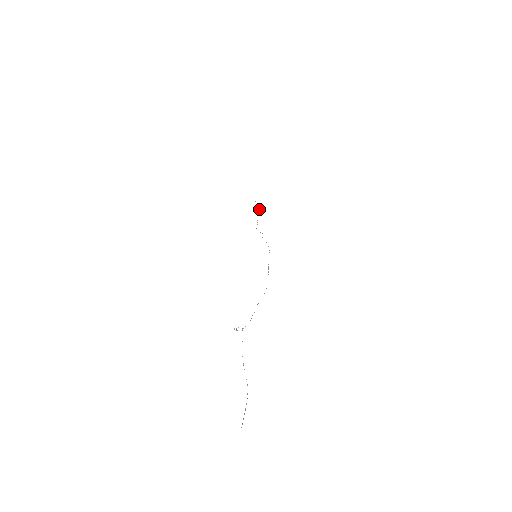
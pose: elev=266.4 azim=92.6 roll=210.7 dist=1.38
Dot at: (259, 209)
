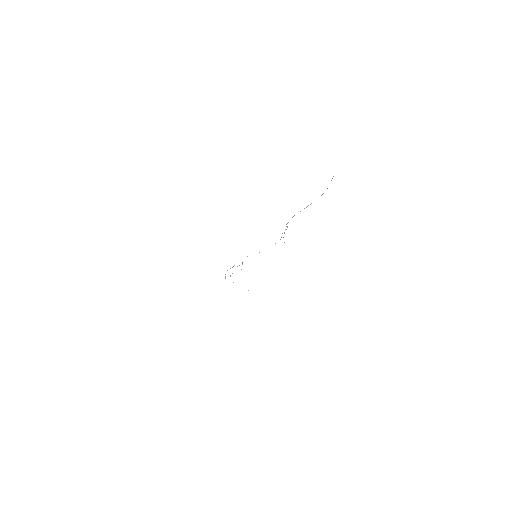
Dot at: (232, 267)
